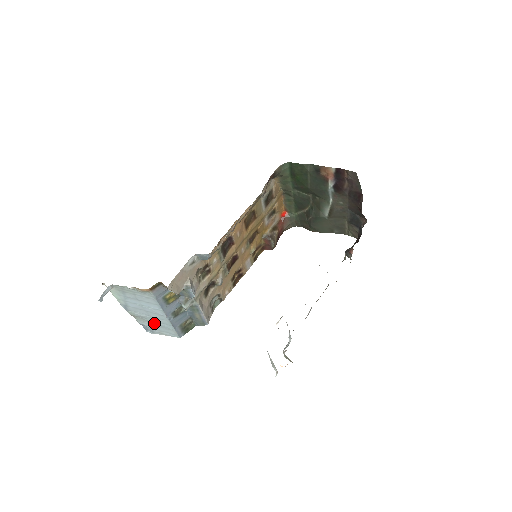
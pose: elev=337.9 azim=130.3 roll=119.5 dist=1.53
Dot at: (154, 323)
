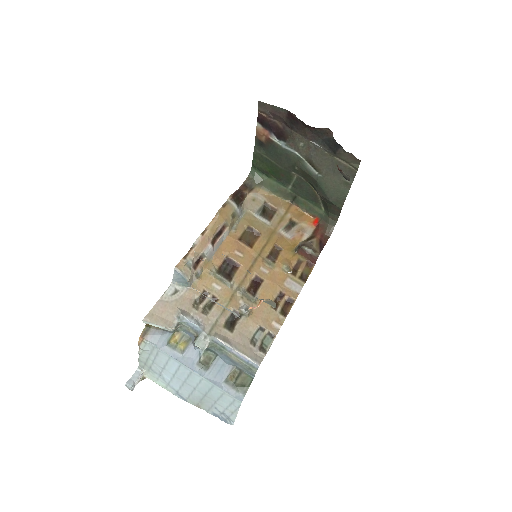
Dot at: (210, 398)
